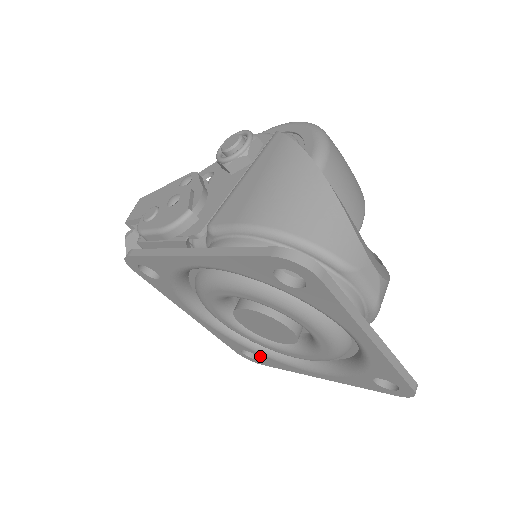
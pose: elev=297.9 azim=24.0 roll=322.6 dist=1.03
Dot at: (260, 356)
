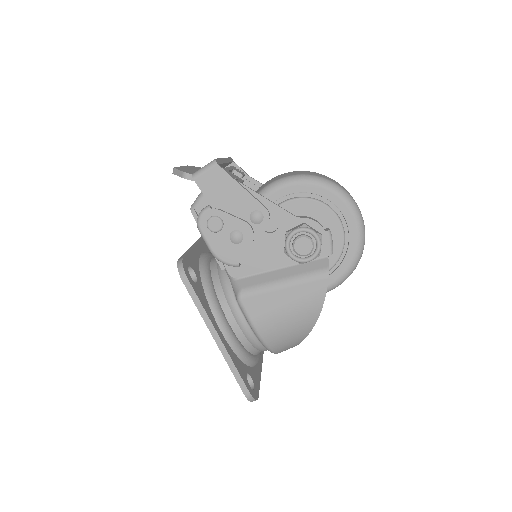
Dot at: occluded
